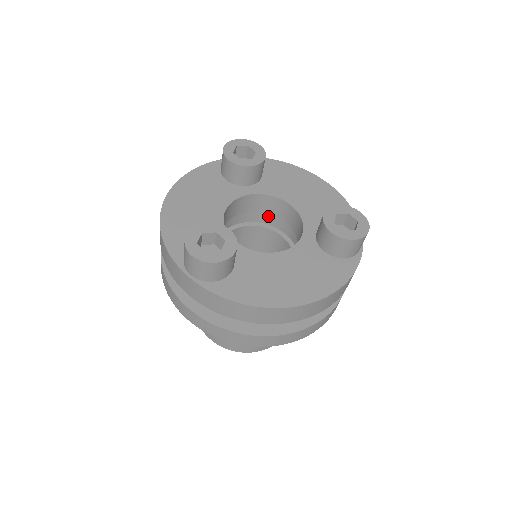
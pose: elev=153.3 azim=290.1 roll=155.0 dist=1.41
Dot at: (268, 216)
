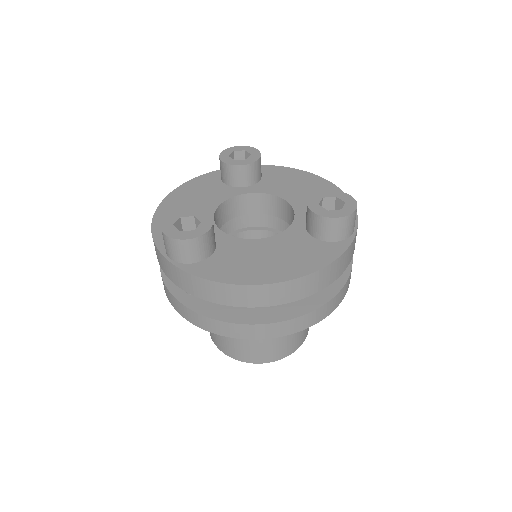
Dot at: (270, 218)
